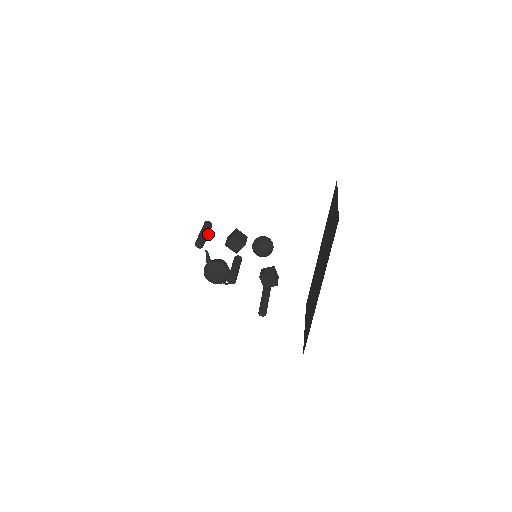
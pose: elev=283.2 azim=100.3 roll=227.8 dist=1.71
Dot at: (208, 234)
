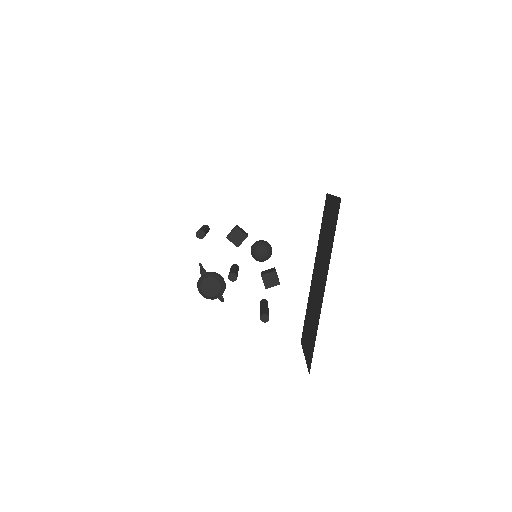
Dot at: (207, 232)
